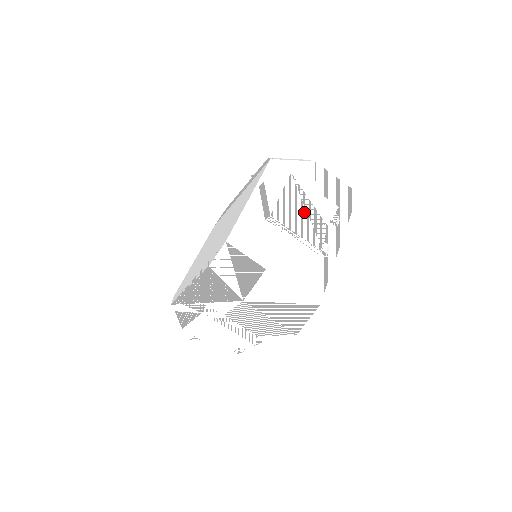
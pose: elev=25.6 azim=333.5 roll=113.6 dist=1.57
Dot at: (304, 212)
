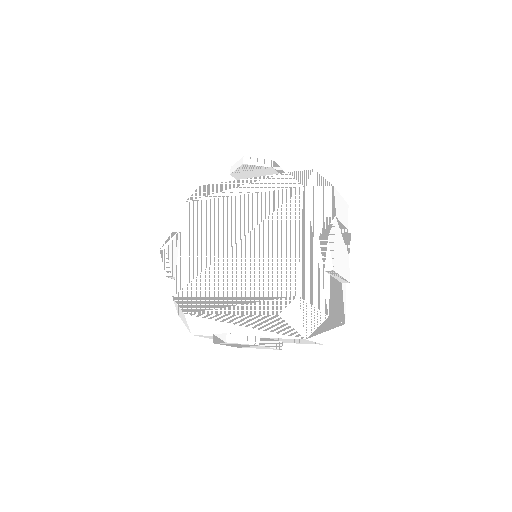
Dot at: (342, 253)
